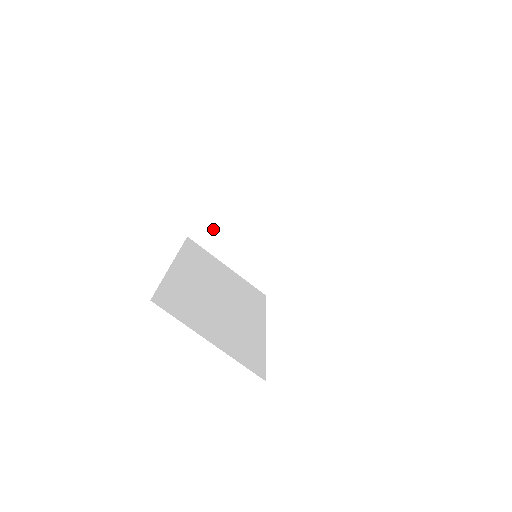
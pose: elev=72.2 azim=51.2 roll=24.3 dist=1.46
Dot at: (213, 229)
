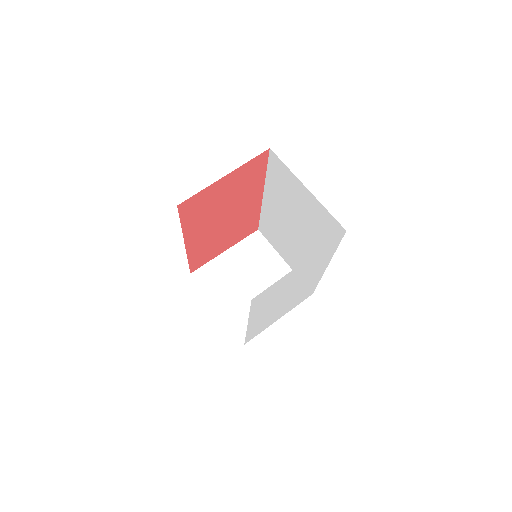
Dot at: (214, 273)
